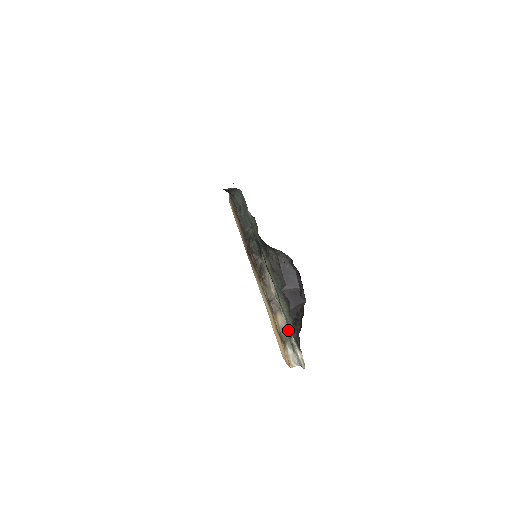
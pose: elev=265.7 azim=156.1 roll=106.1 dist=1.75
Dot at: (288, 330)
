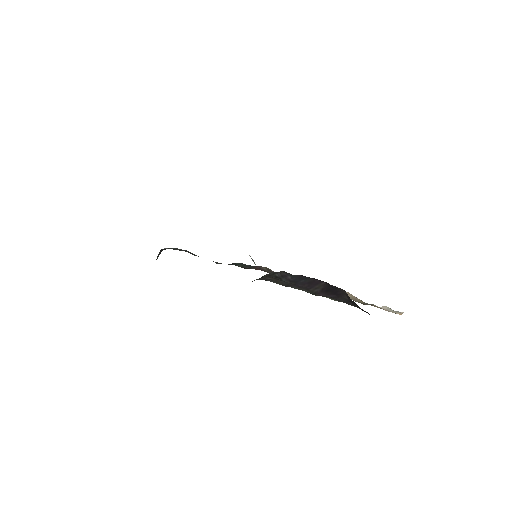
Dot at: occluded
